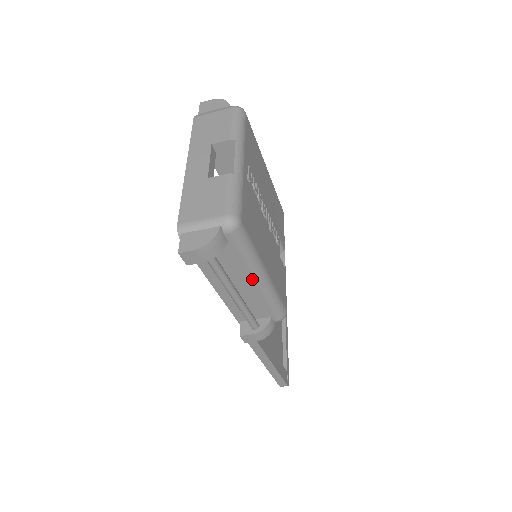
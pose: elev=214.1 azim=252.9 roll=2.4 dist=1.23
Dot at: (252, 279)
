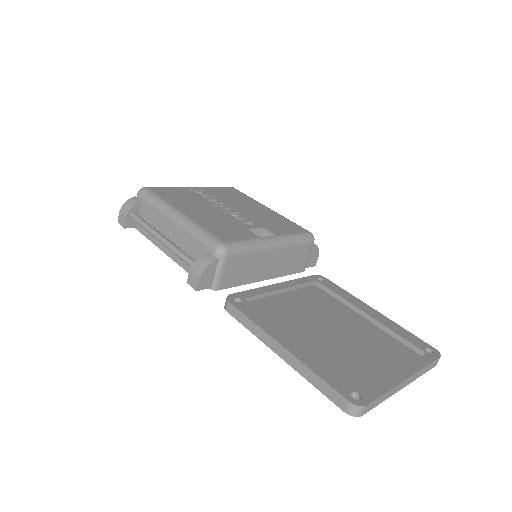
Dot at: (168, 220)
